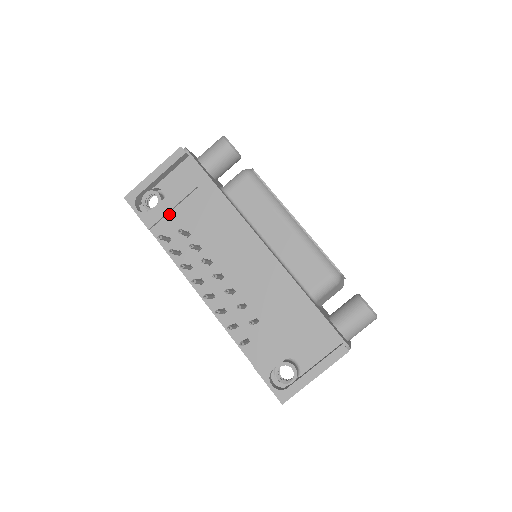
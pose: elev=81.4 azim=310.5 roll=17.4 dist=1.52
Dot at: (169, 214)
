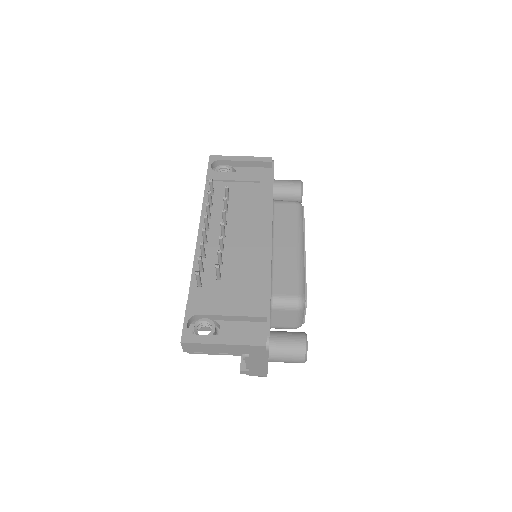
Dot at: (227, 182)
